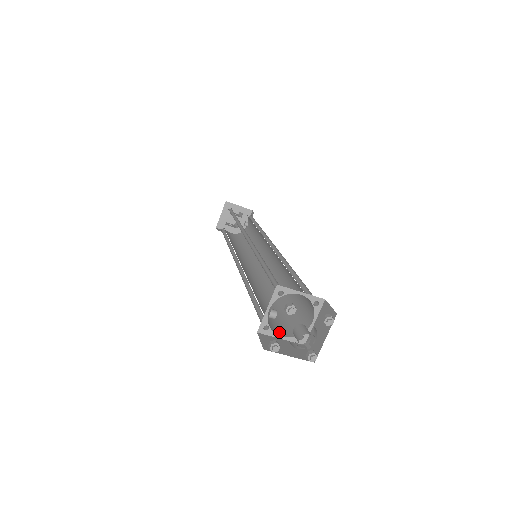
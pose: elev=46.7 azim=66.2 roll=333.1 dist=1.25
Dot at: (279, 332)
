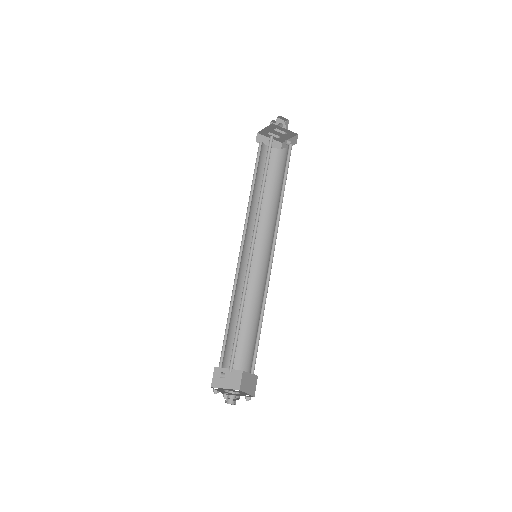
Dot at: occluded
